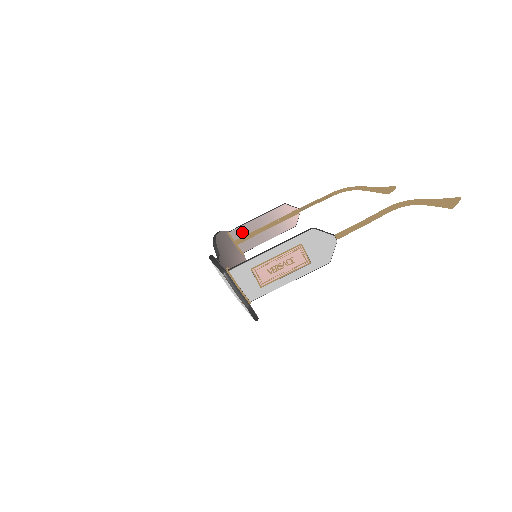
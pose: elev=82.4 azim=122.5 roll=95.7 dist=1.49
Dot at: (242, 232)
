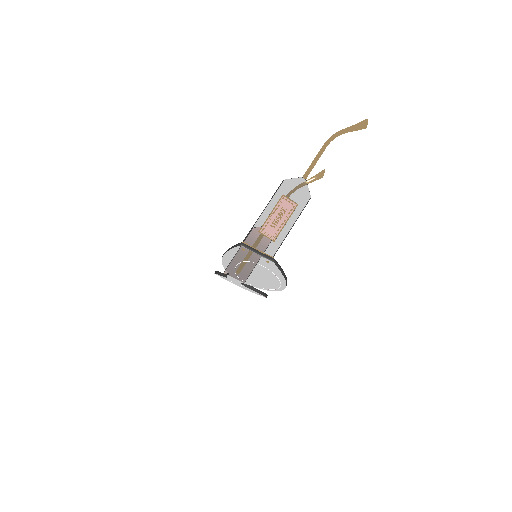
Dot at: occluded
